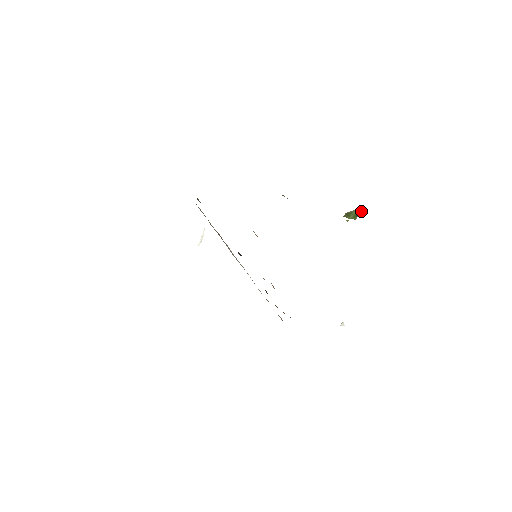
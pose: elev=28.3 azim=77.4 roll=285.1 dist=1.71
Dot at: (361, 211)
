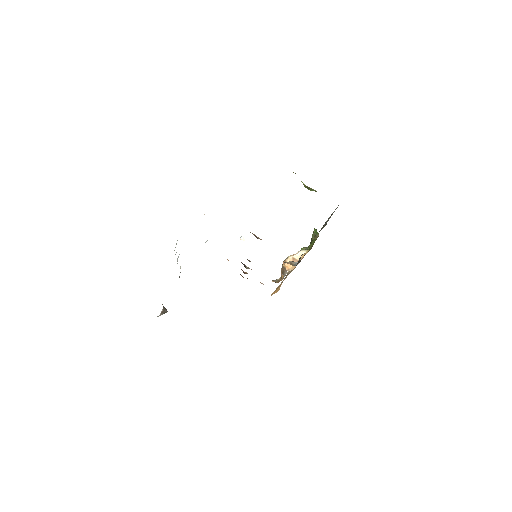
Dot at: occluded
